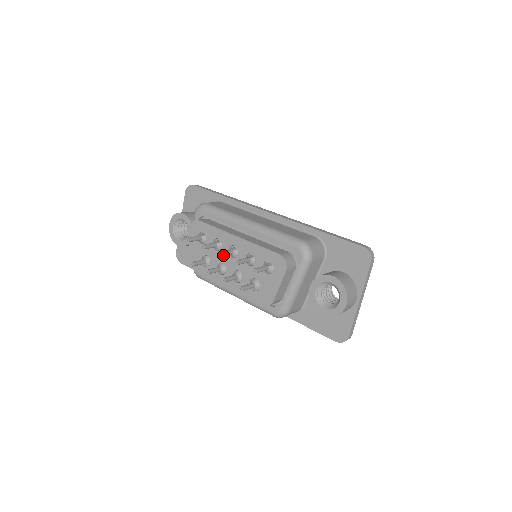
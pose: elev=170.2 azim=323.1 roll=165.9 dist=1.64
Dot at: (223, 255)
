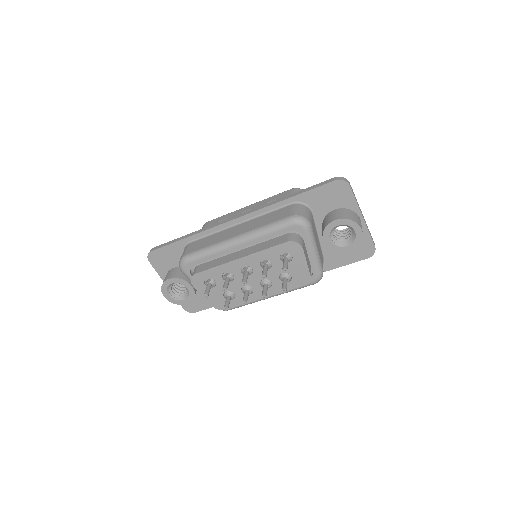
Dot at: (246, 281)
